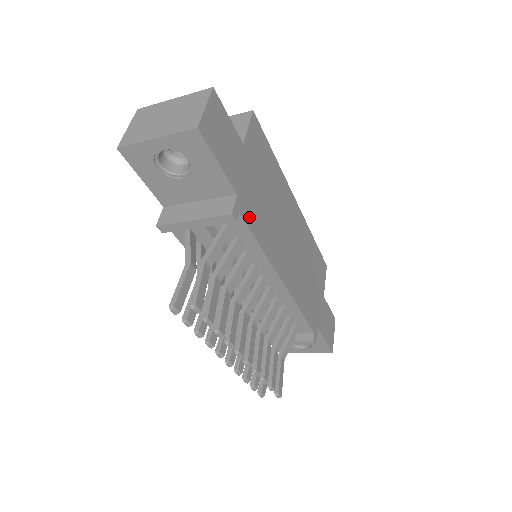
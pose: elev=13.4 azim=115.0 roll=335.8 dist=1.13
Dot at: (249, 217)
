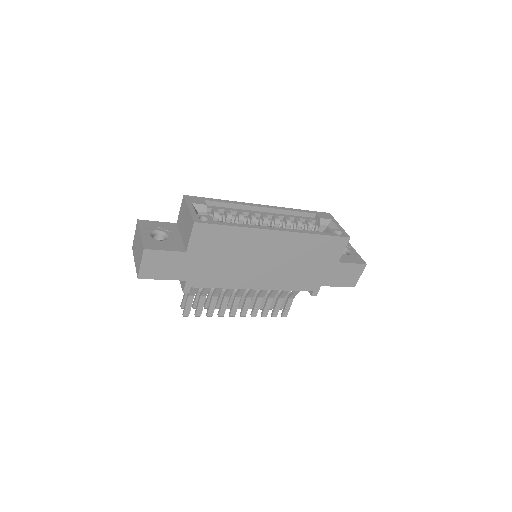
Dot at: (203, 283)
